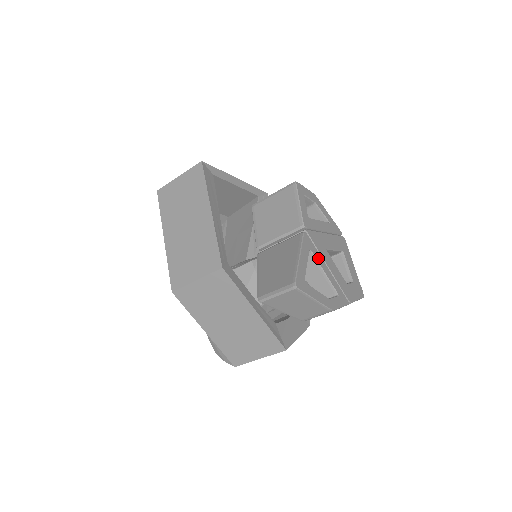
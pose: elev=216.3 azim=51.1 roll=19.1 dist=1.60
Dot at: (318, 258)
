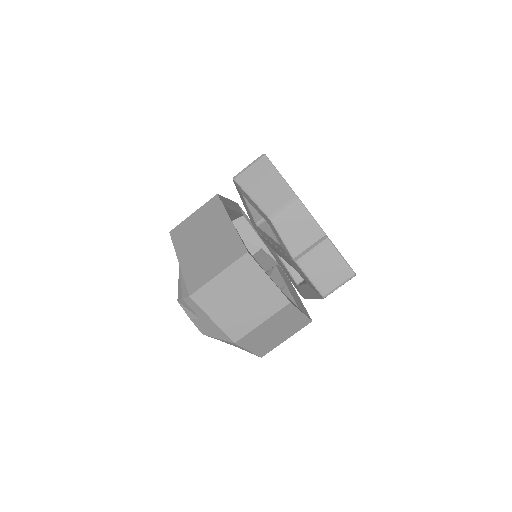
Dot at: occluded
